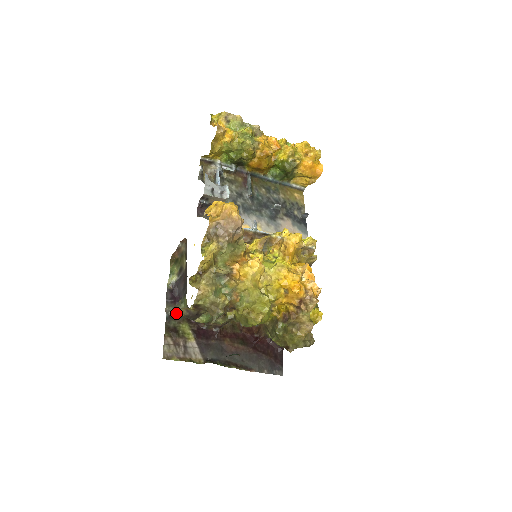
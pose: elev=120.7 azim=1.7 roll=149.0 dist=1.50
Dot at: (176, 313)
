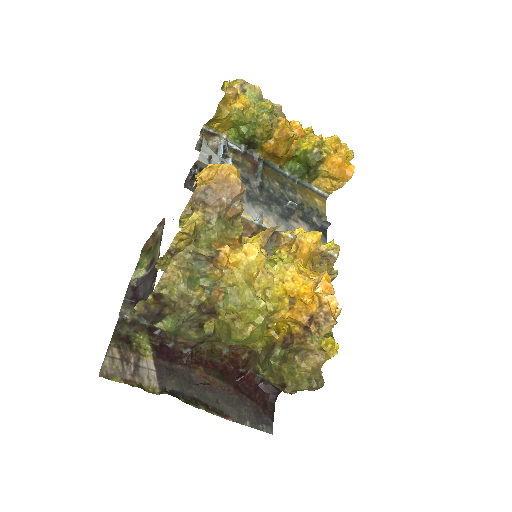
Dot at: (134, 318)
